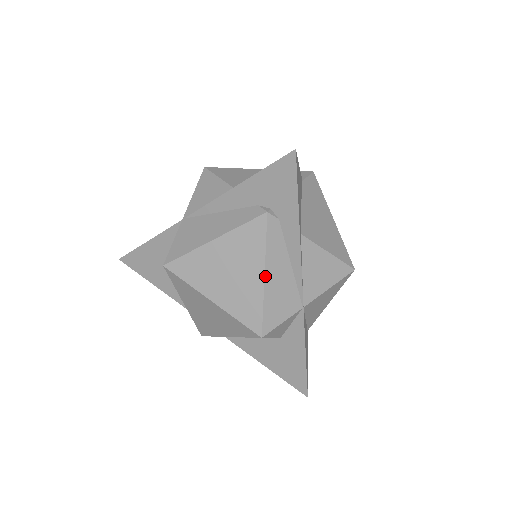
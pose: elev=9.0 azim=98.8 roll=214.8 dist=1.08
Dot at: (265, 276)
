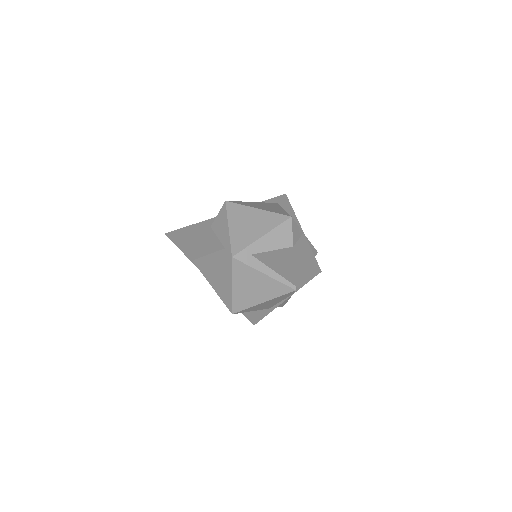
Dot at: occluded
